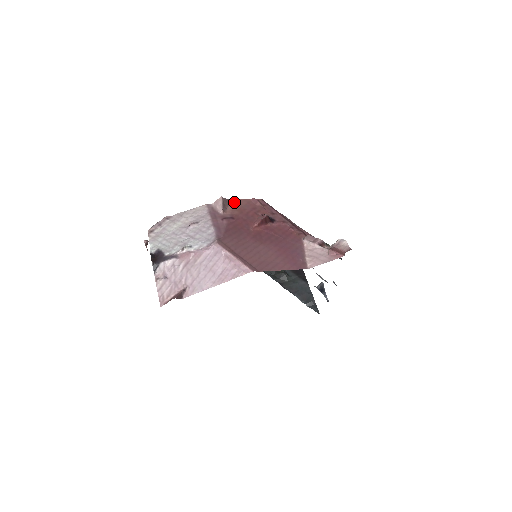
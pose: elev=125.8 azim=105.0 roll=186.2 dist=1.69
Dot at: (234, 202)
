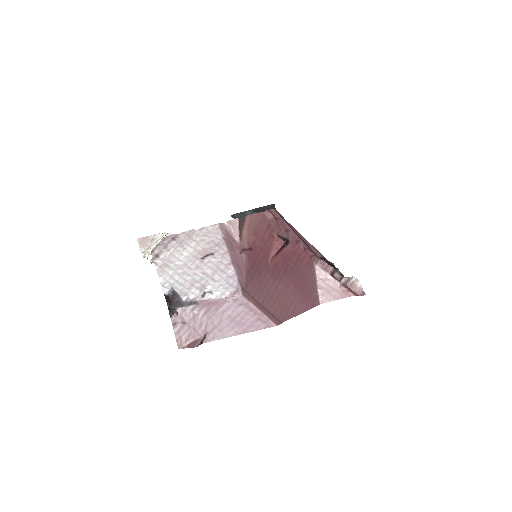
Dot at: (249, 220)
